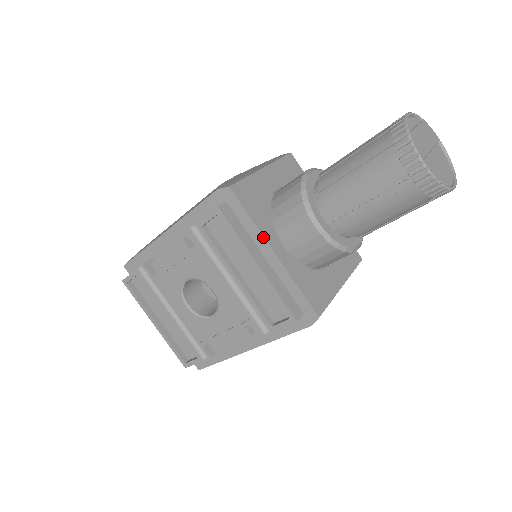
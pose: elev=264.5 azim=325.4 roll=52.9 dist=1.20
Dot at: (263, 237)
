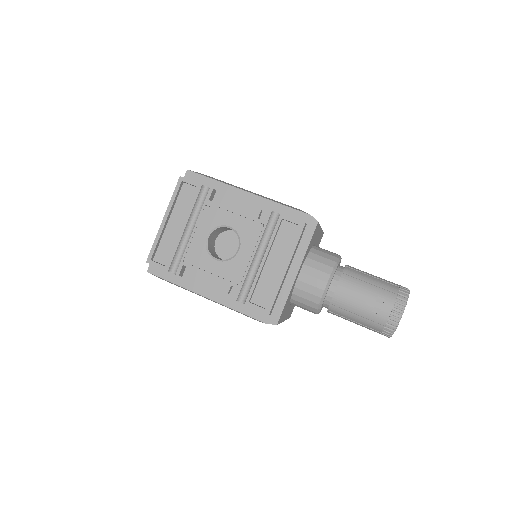
Dot at: (302, 260)
